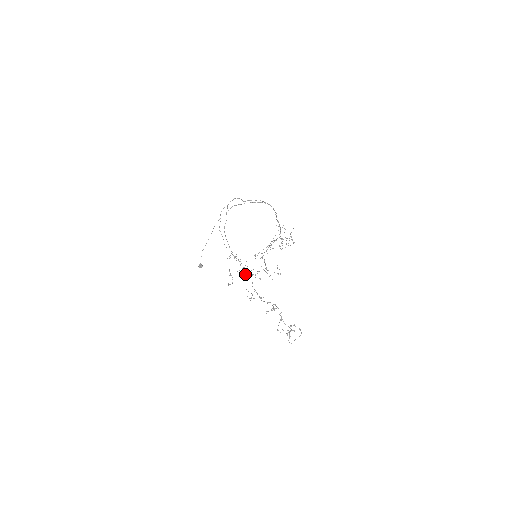
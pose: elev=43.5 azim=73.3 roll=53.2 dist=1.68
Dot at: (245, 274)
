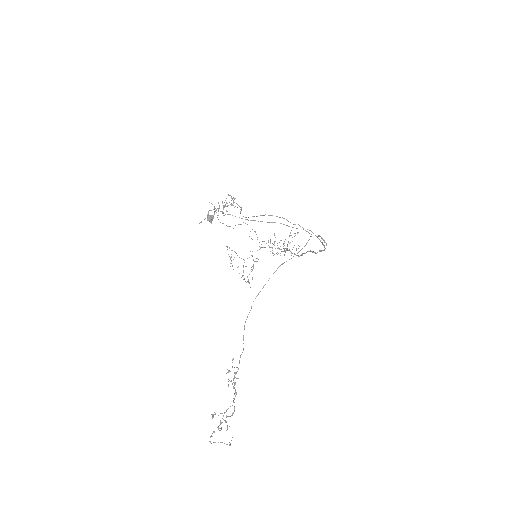
Dot at: occluded
